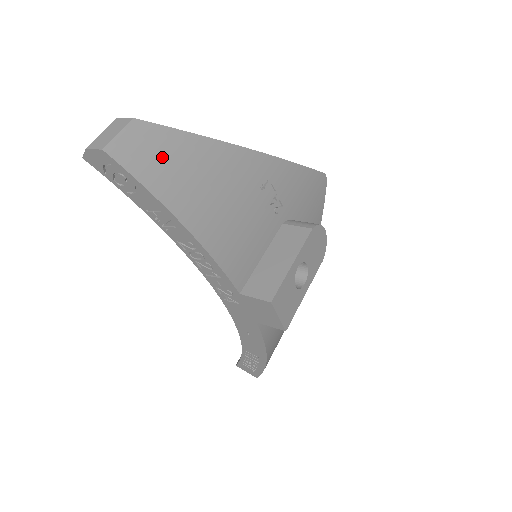
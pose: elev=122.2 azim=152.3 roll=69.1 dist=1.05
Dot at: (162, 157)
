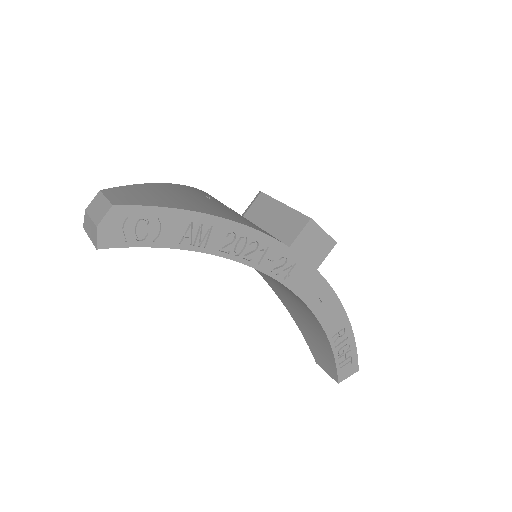
Dot at: (147, 196)
